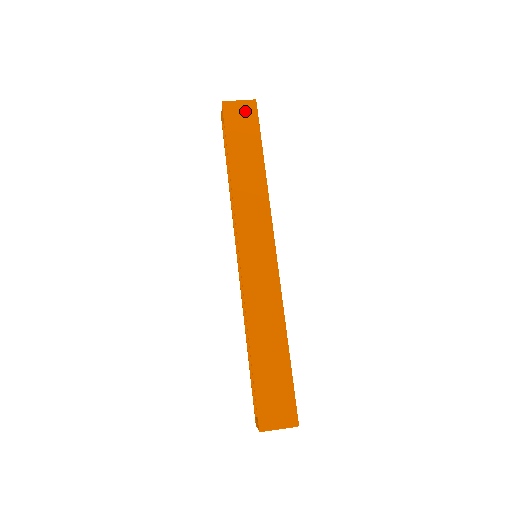
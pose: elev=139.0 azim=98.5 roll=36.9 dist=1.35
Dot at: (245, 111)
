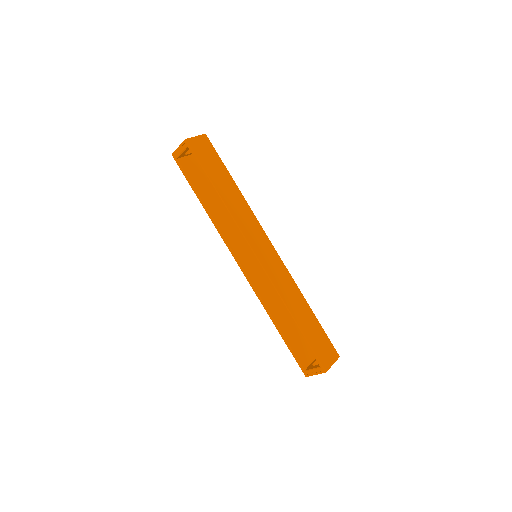
Dot at: (204, 144)
